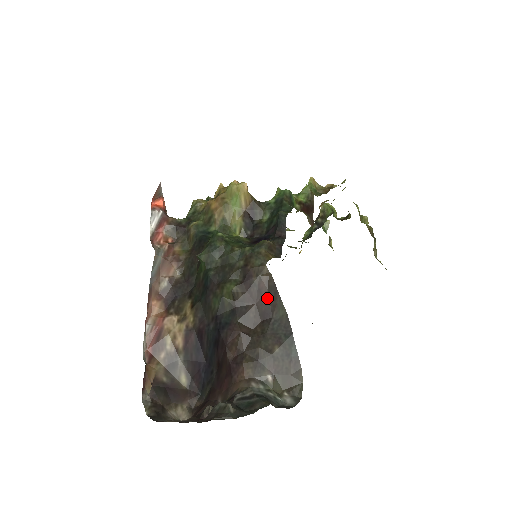
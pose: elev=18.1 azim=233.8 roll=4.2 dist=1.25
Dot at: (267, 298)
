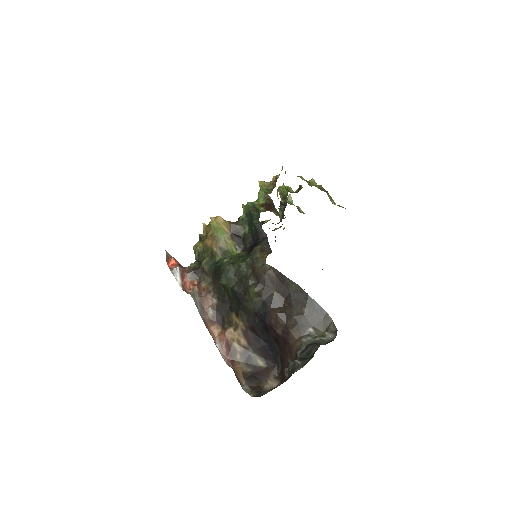
Dot at: (279, 283)
